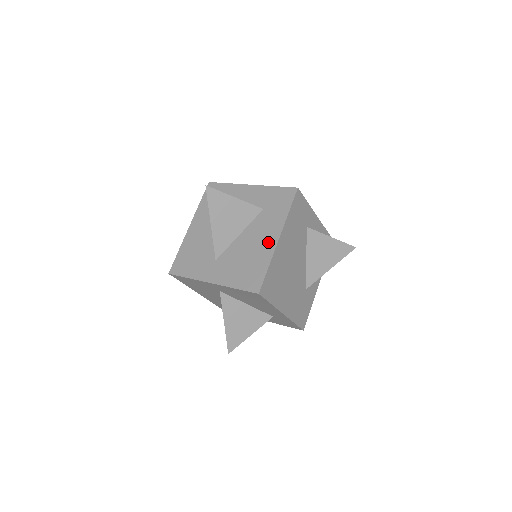
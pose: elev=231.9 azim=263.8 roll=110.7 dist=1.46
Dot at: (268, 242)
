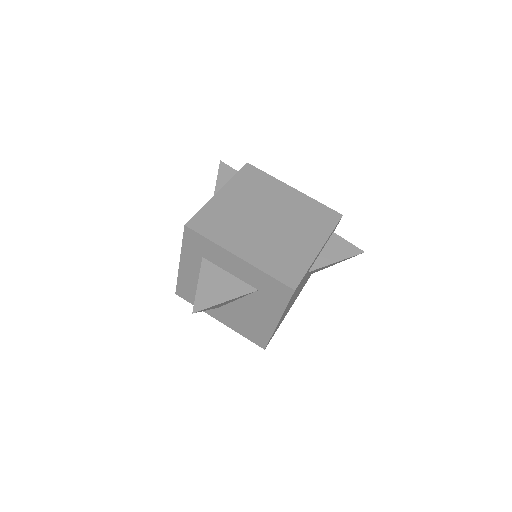
Dot at: (268, 321)
